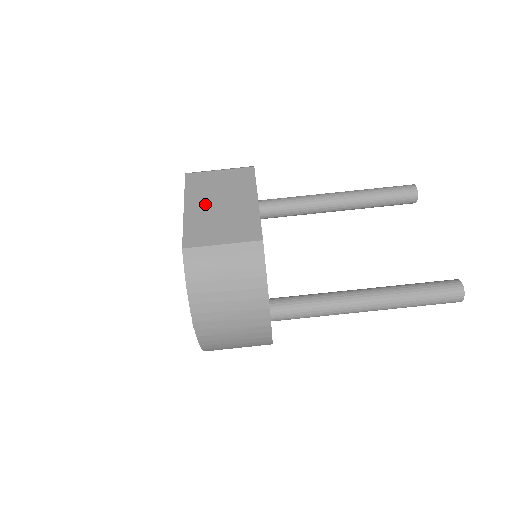
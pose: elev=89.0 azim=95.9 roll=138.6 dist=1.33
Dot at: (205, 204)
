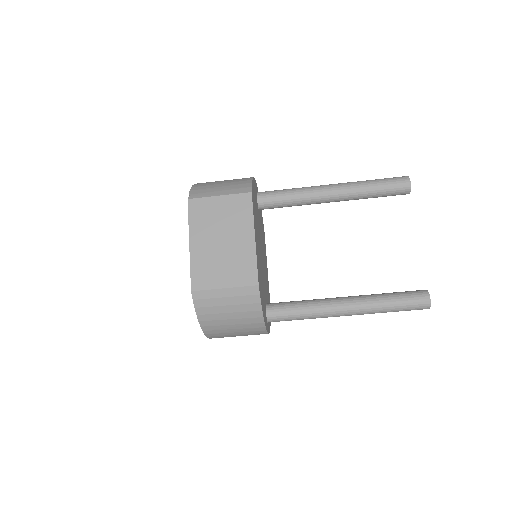
Dot at: (208, 240)
